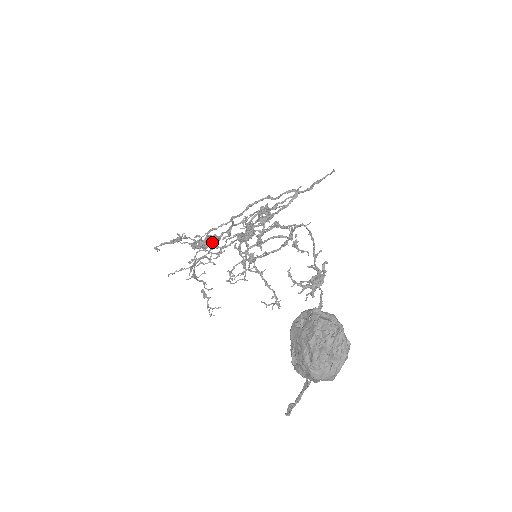
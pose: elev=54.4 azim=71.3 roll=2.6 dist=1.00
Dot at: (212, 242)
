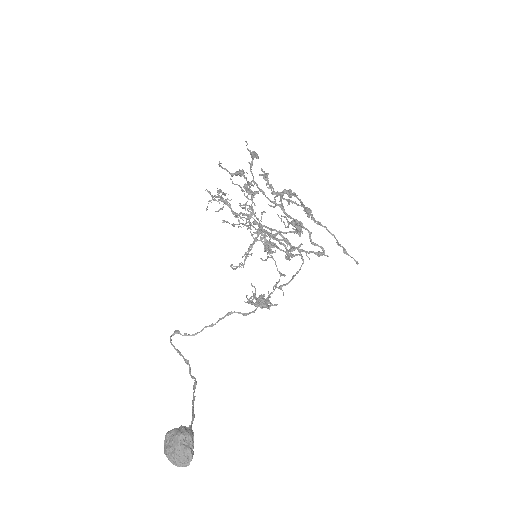
Dot at: (252, 207)
